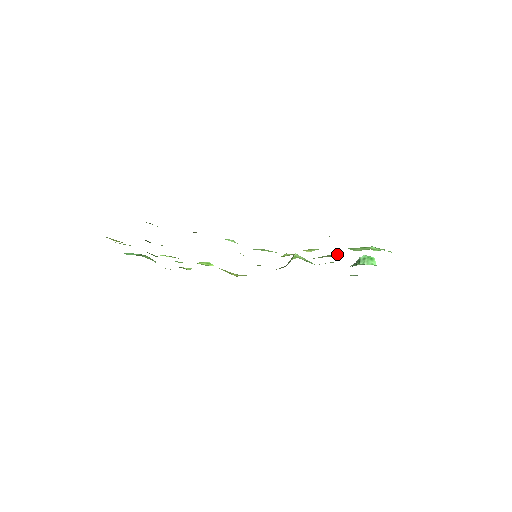
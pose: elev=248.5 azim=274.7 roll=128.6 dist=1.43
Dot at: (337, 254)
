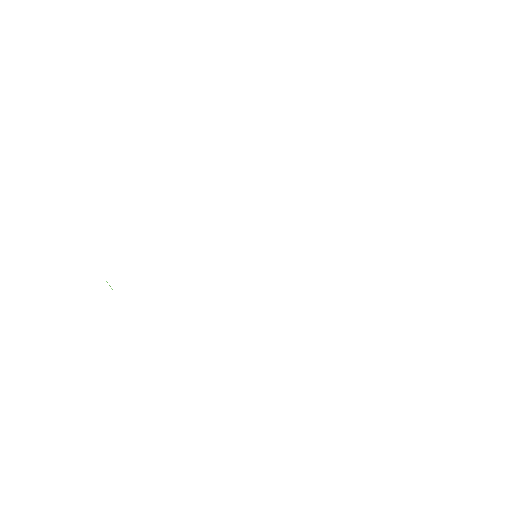
Dot at: occluded
